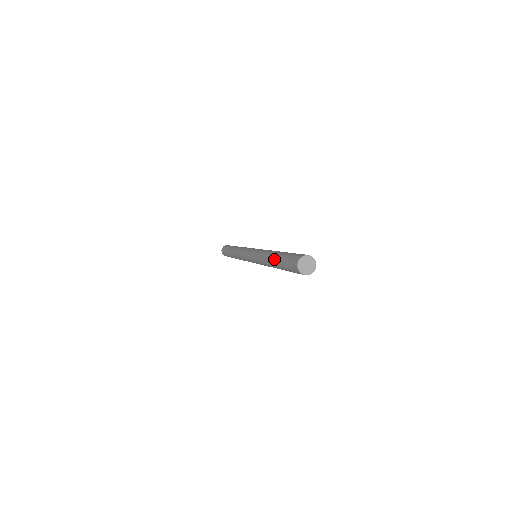
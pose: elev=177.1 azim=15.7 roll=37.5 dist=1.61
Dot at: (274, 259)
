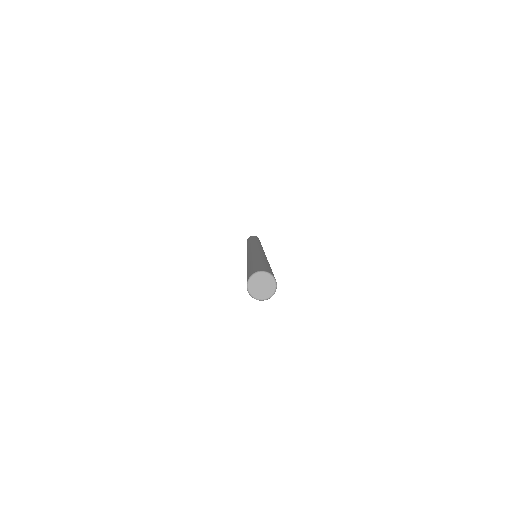
Dot at: occluded
